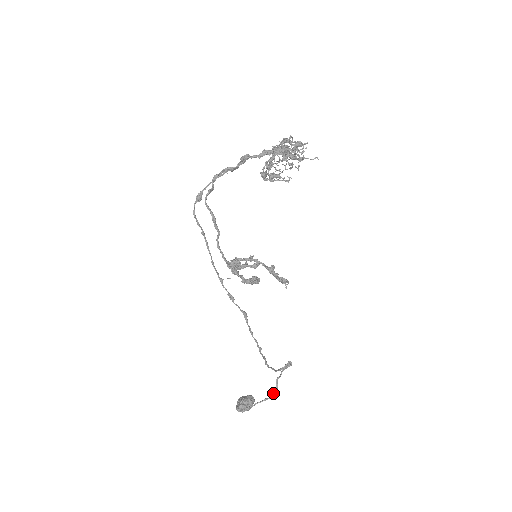
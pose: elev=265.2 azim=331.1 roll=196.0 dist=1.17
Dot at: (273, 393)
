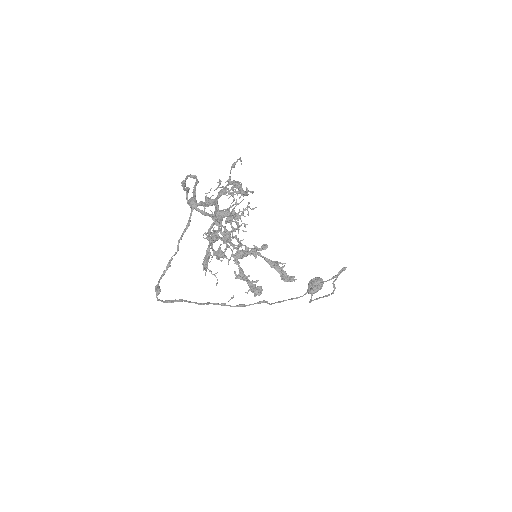
Dot at: (332, 293)
